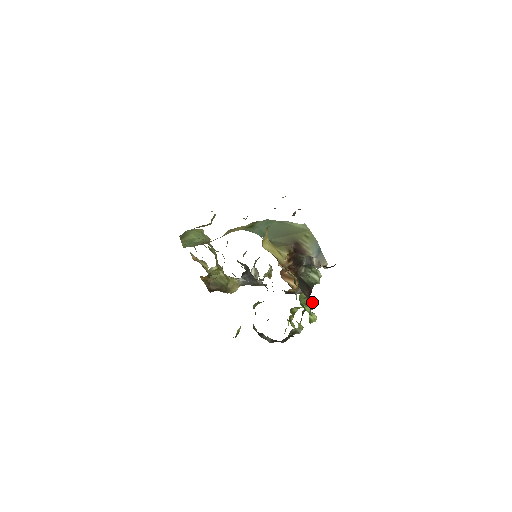
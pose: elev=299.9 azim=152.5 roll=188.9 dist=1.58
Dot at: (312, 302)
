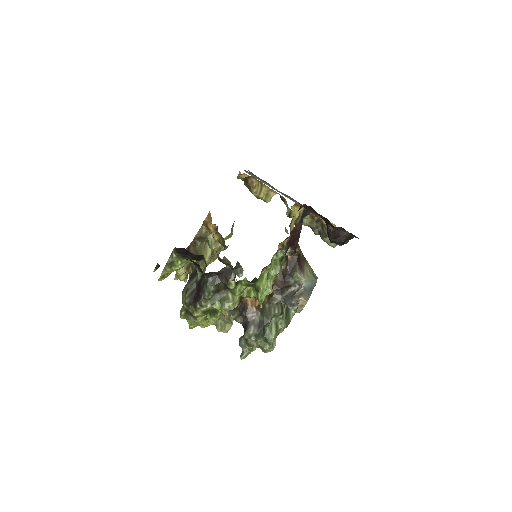
Dot at: (271, 288)
